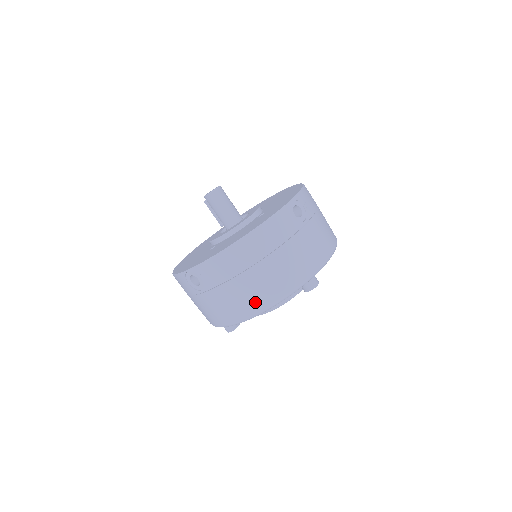
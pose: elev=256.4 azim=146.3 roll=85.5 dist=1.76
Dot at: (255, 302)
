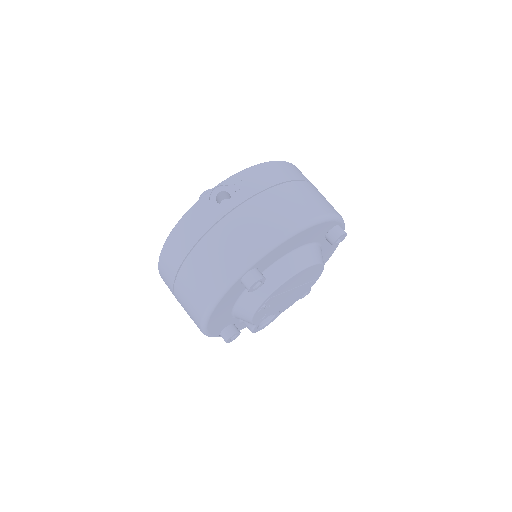
Dot at: (195, 307)
